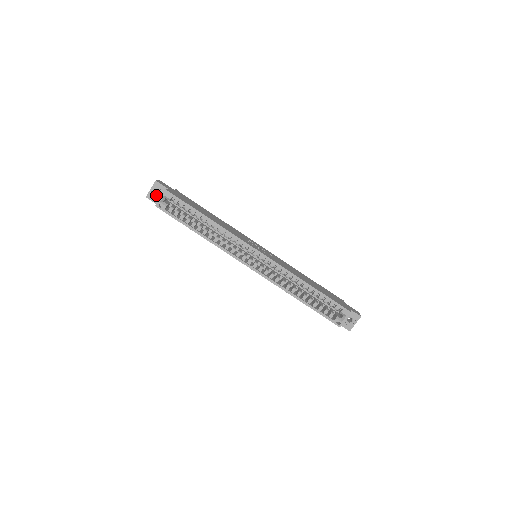
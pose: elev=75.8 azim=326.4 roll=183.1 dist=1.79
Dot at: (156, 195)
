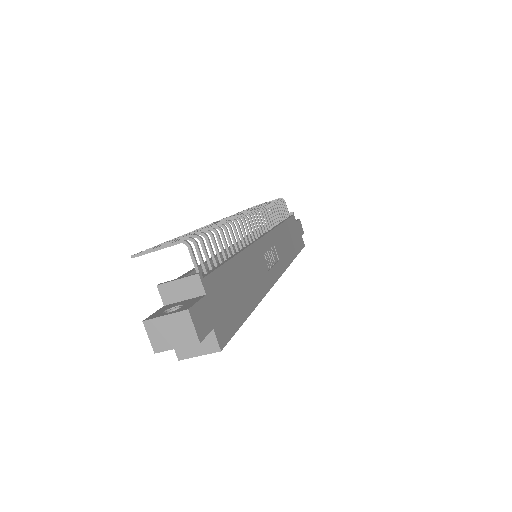
Dot at: occluded
